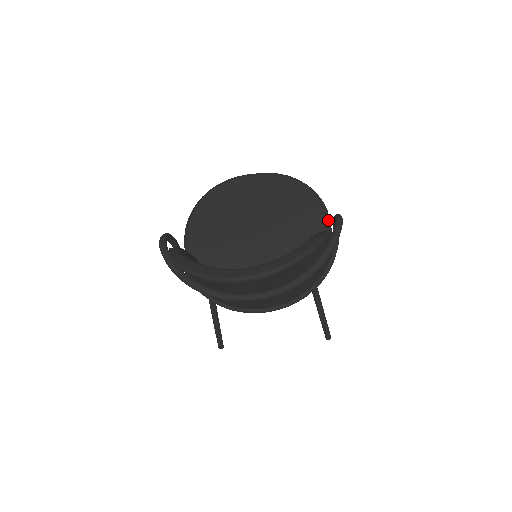
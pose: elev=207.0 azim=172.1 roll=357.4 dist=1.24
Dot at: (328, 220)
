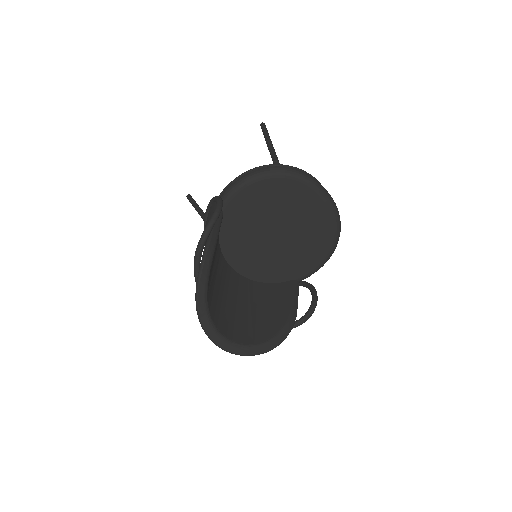
Dot at: occluded
